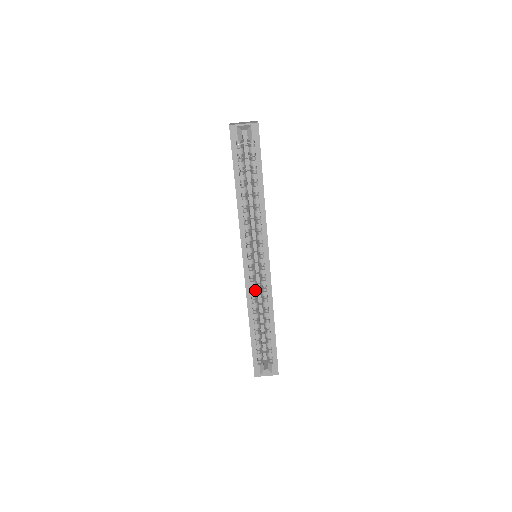
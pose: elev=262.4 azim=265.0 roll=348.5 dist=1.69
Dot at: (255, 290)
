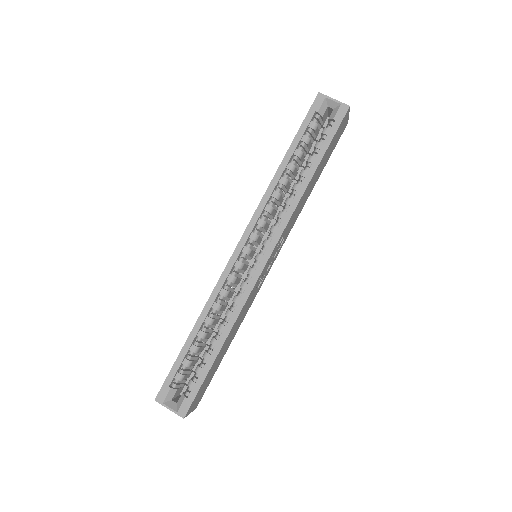
Dot at: (229, 290)
